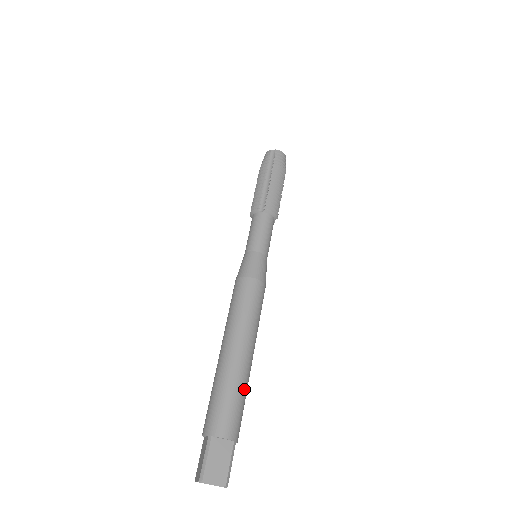
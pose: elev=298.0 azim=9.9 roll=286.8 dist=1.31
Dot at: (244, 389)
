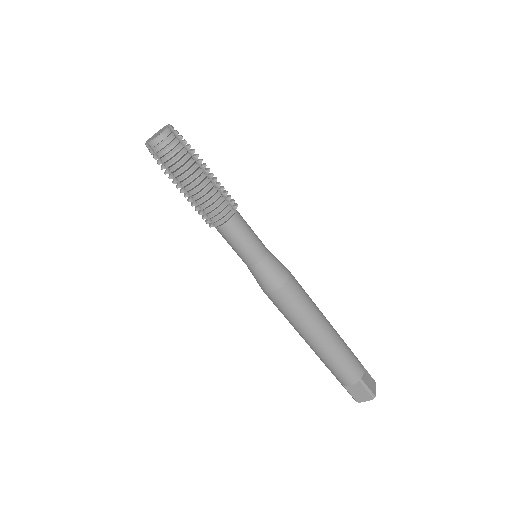
Dot at: (339, 355)
